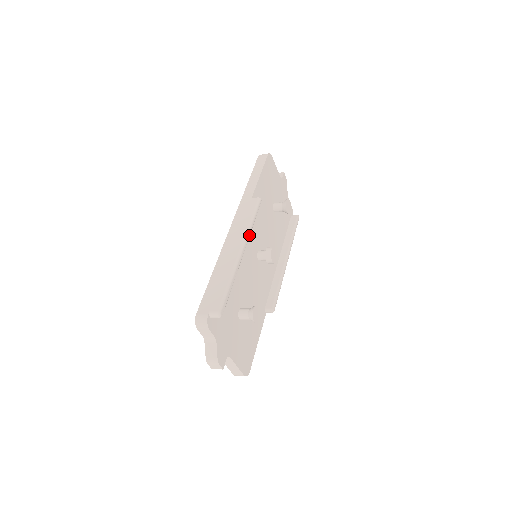
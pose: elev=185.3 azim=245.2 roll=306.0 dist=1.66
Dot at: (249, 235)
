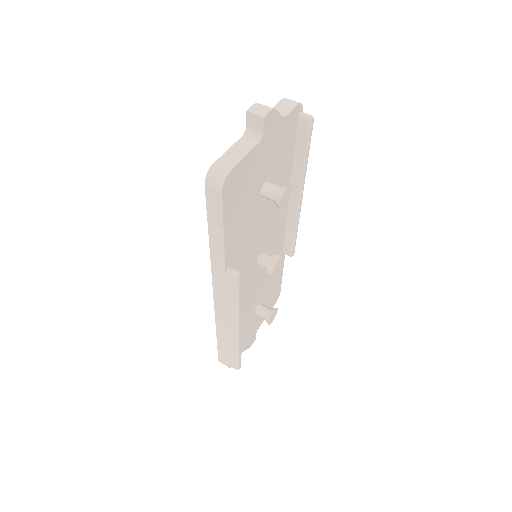
Dot at: (240, 314)
